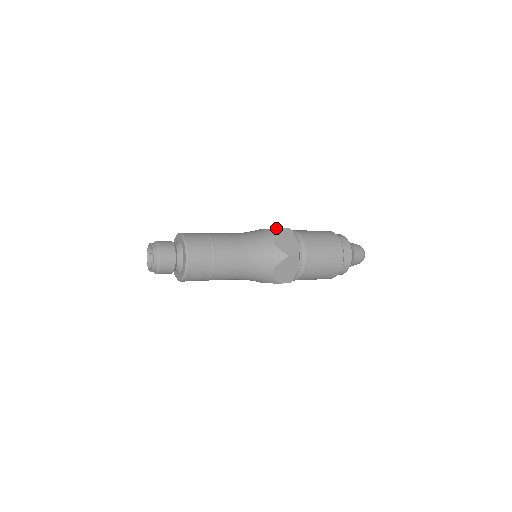
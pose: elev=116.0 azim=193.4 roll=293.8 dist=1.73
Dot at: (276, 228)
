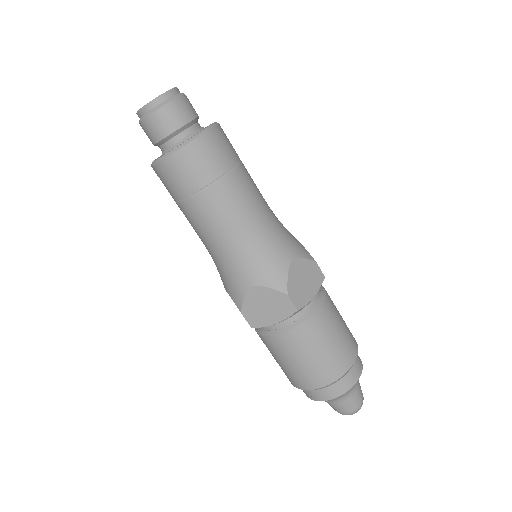
Dot at: occluded
